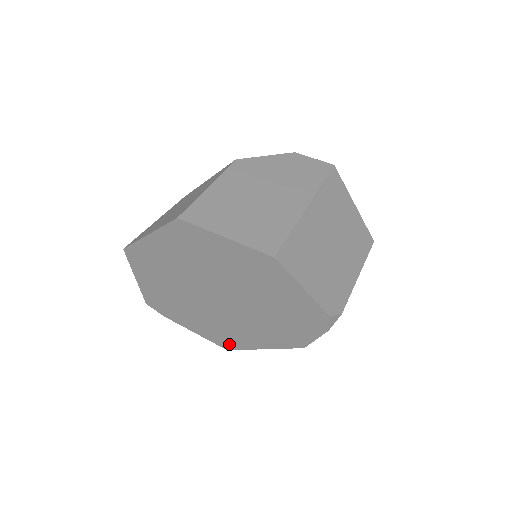
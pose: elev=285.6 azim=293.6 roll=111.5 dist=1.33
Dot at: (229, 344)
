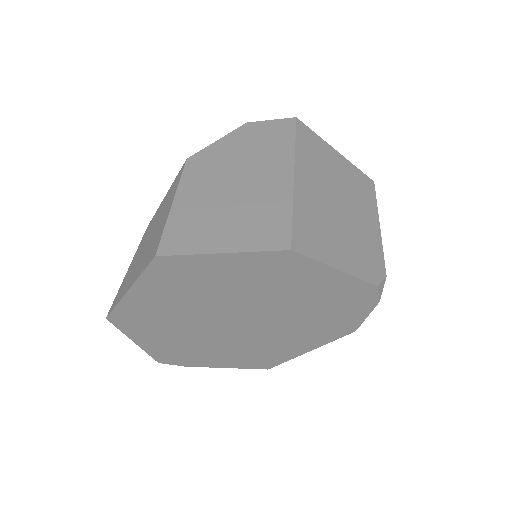
Dot at: (268, 363)
